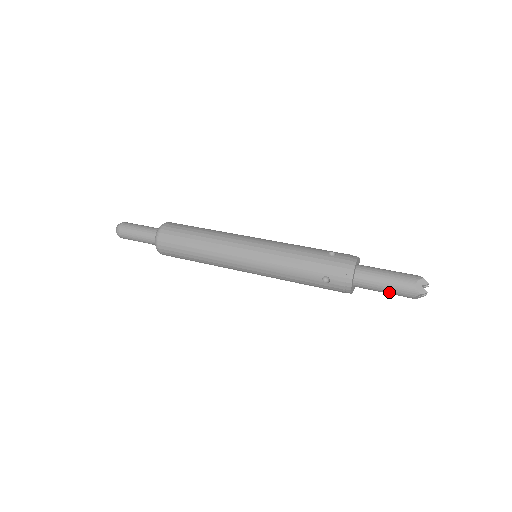
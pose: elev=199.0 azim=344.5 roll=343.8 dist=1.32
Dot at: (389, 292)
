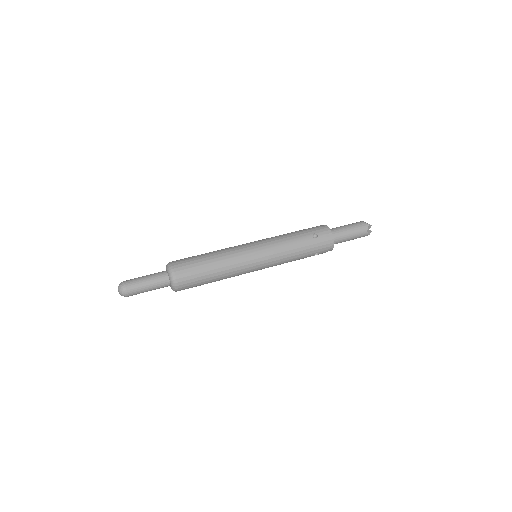
Dot at: occluded
